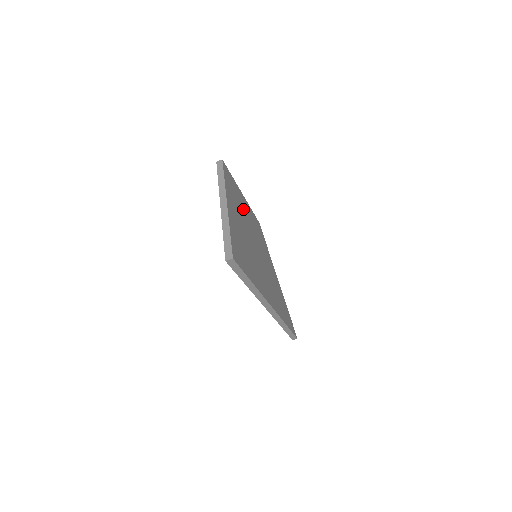
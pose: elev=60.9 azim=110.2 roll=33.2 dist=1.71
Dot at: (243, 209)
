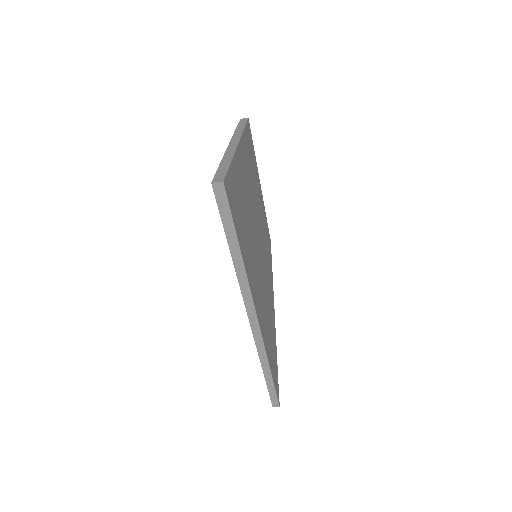
Dot at: (256, 193)
